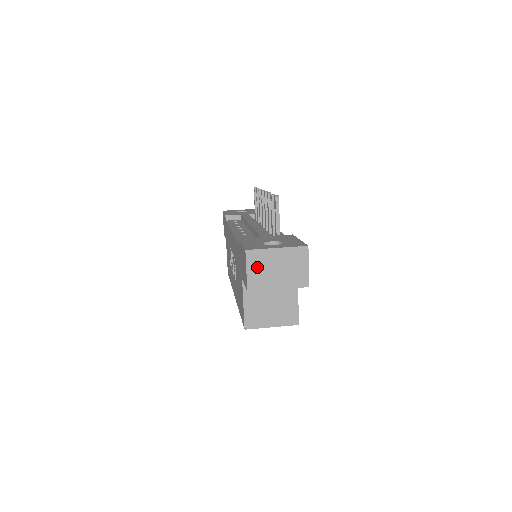
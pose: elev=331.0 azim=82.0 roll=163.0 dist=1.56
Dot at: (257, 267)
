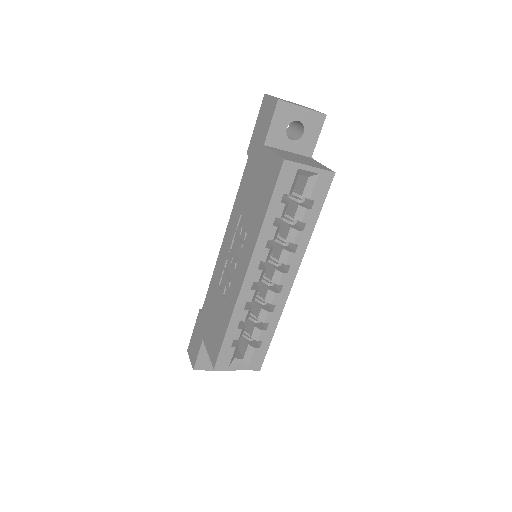
Dot at: occluded
